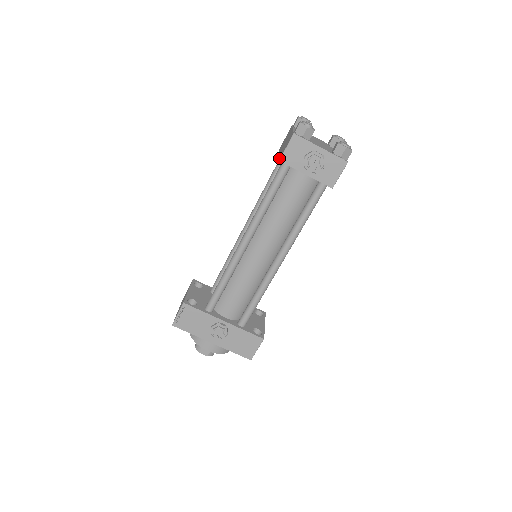
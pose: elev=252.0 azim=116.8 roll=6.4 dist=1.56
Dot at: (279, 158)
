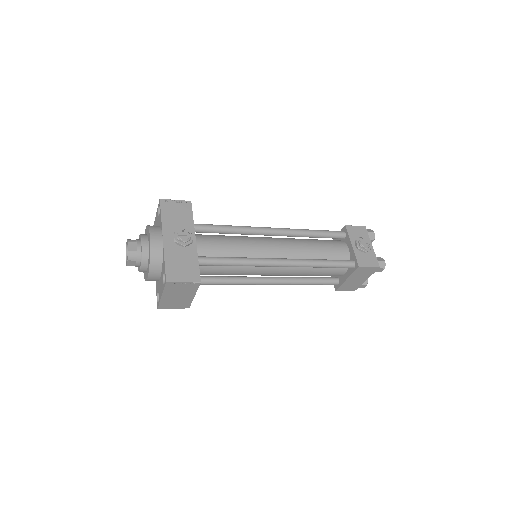
Dot at: (343, 228)
